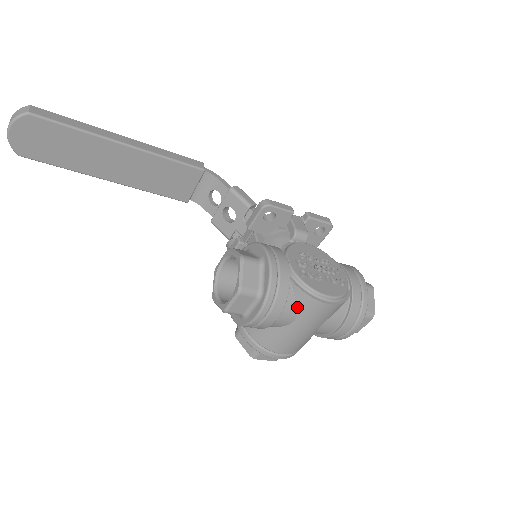
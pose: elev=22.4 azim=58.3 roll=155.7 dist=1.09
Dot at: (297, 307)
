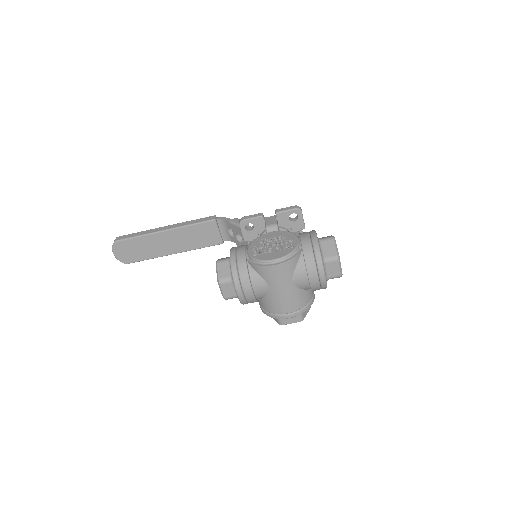
Dot at: (261, 276)
